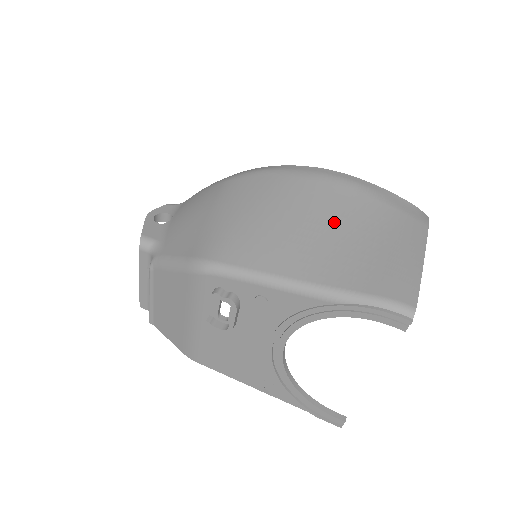
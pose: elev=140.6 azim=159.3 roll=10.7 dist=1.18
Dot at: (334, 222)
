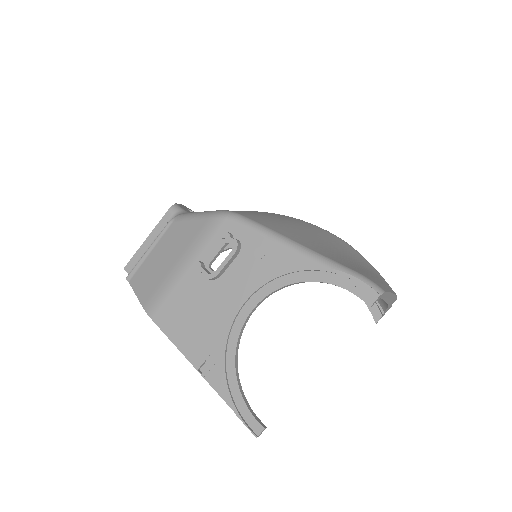
Dot at: (333, 245)
